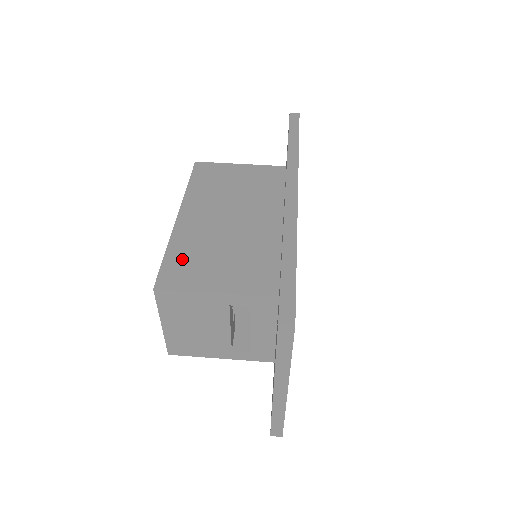
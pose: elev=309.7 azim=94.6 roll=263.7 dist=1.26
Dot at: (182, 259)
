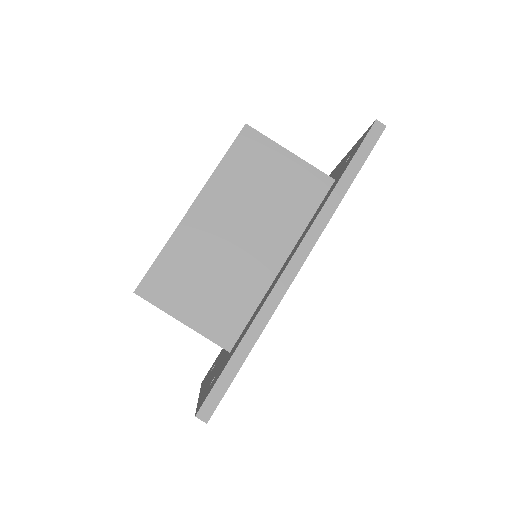
Dot at: (171, 269)
